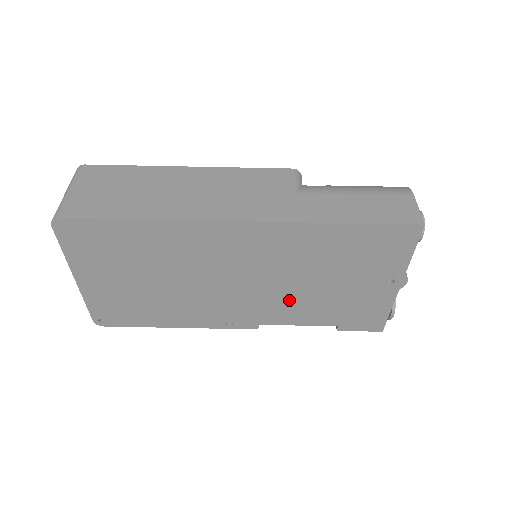
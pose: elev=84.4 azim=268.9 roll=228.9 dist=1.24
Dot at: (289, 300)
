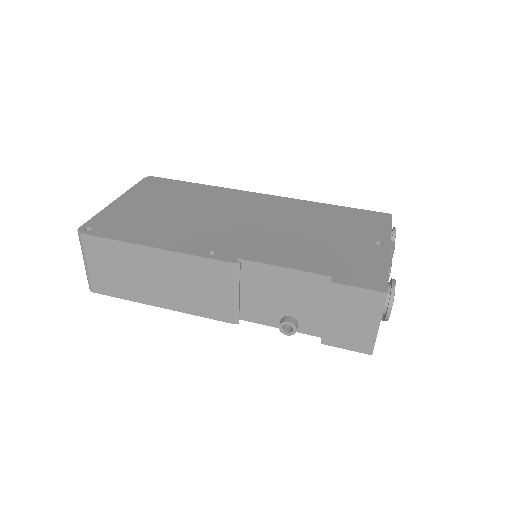
Dot at: (283, 243)
